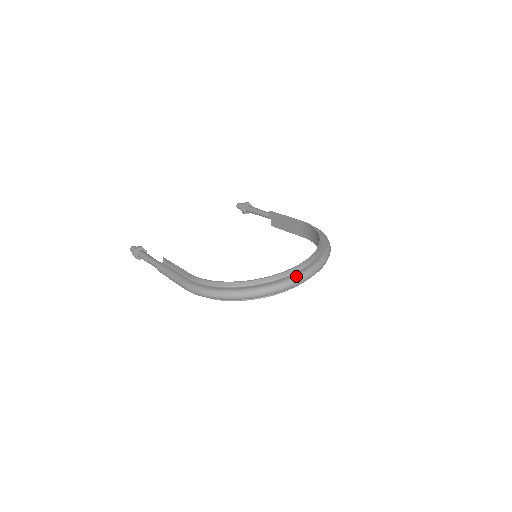
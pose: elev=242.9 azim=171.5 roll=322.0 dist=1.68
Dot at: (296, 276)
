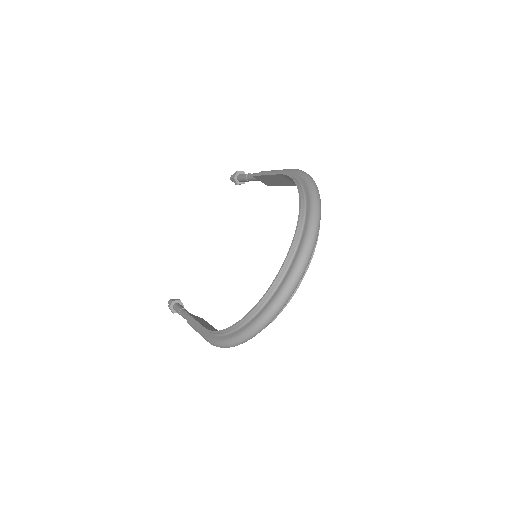
Dot at: (289, 276)
